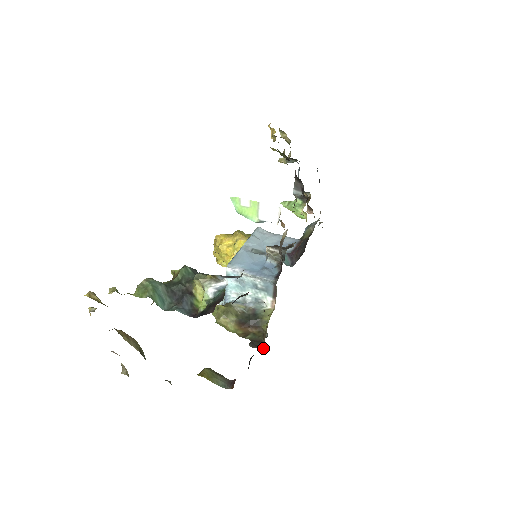
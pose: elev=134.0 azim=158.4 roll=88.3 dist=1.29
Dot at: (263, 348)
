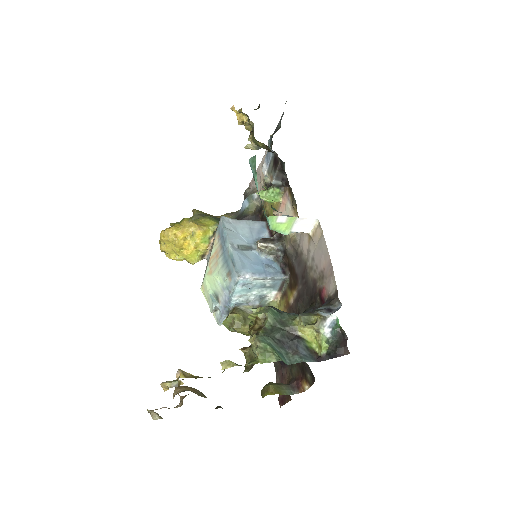
Dot at: occluded
